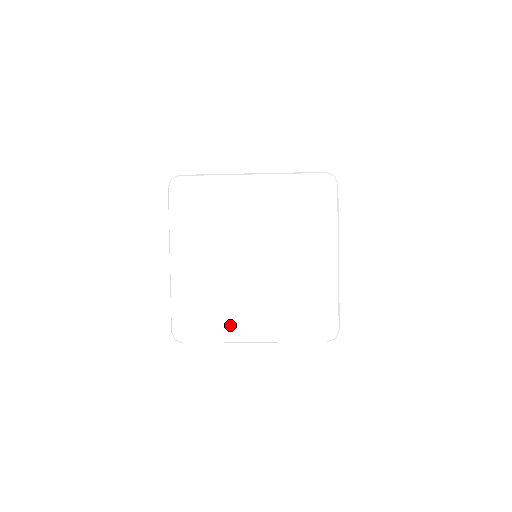
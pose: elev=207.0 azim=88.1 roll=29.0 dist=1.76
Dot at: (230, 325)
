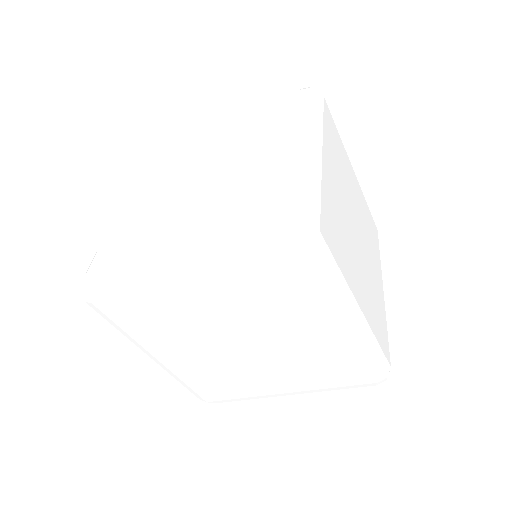
Dot at: (150, 252)
